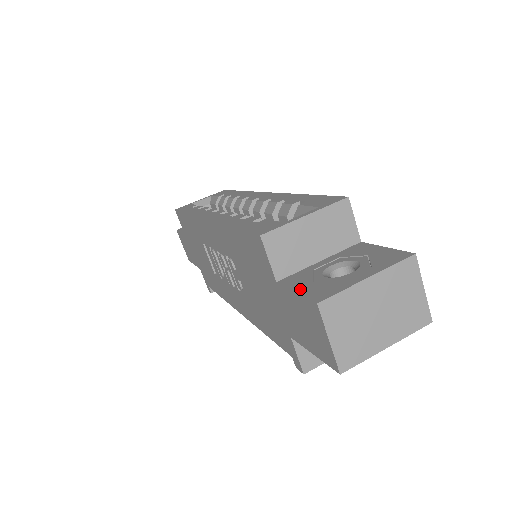
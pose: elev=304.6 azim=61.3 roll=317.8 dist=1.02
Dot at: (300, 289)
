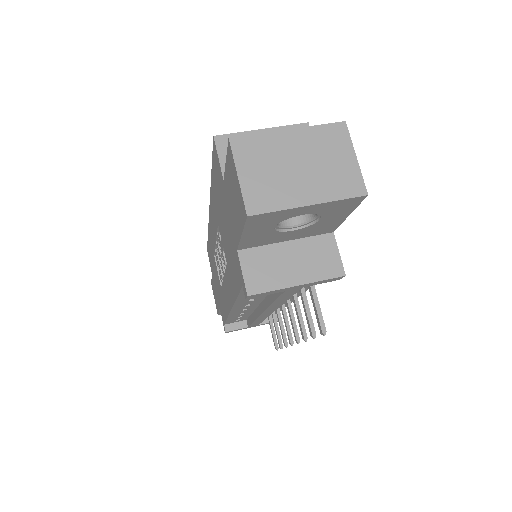
Dot at: occluded
